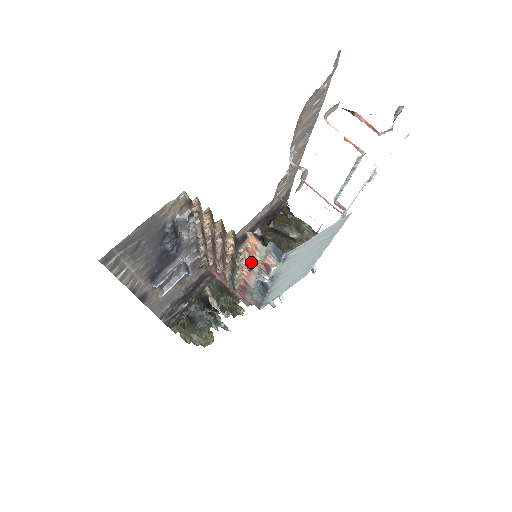
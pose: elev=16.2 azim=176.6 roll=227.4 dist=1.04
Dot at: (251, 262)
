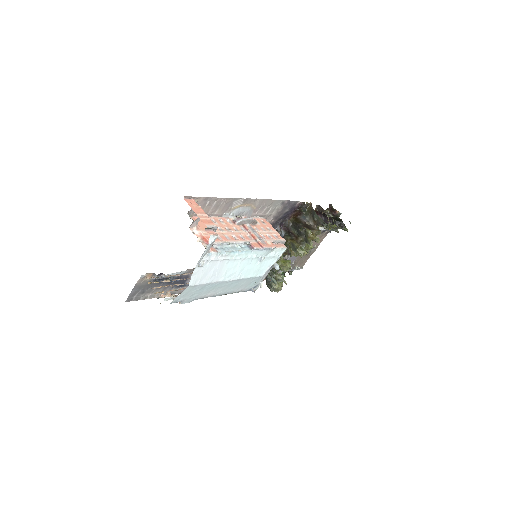
Dot at: occluded
